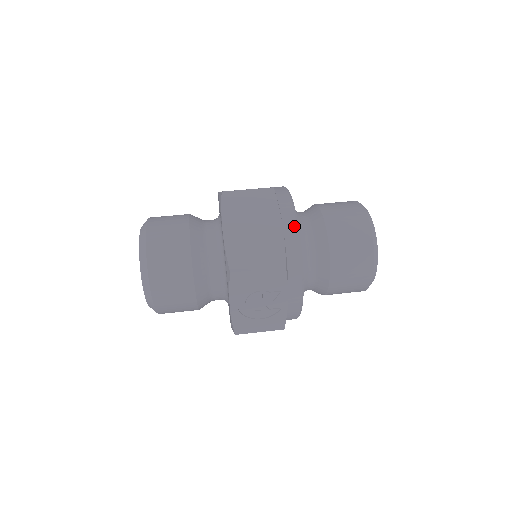
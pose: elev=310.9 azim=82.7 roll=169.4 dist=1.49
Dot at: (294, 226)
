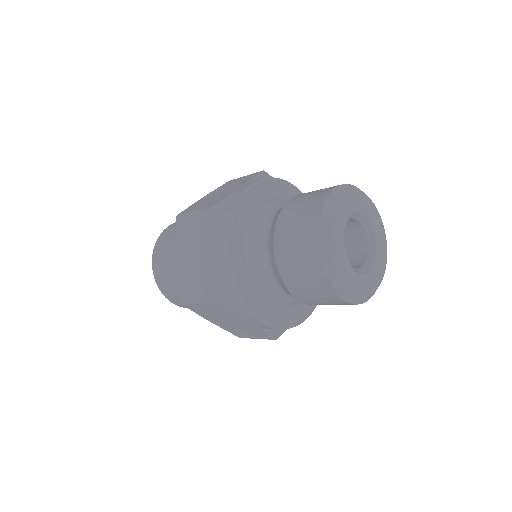
Dot at: occluded
